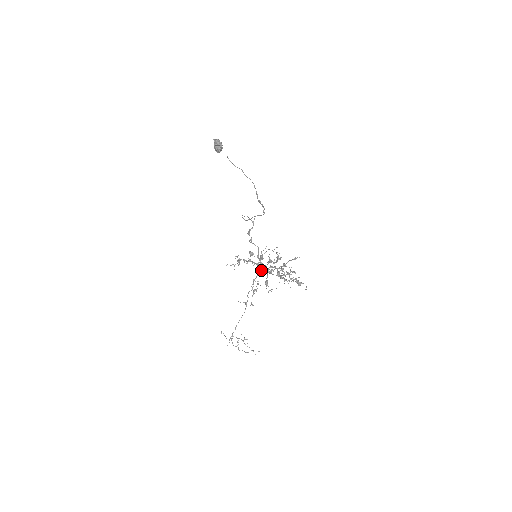
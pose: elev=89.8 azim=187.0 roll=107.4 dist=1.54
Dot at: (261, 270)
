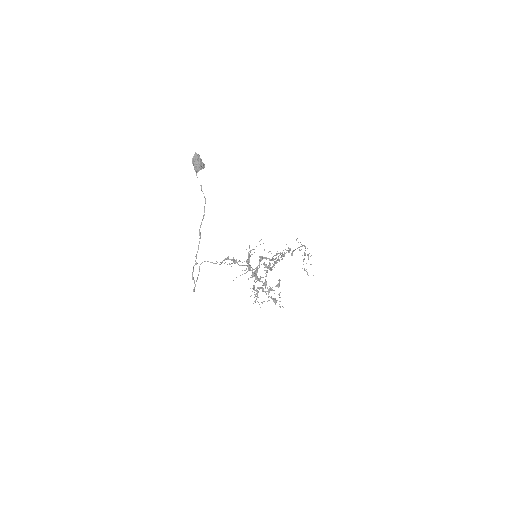
Dot at: (251, 275)
